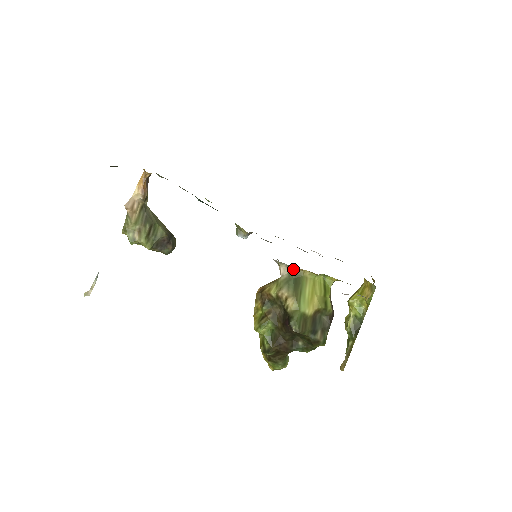
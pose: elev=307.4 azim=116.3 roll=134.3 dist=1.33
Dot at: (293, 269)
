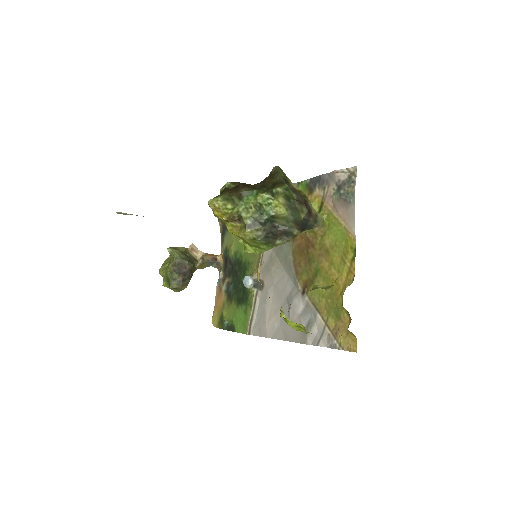
Dot at: occluded
